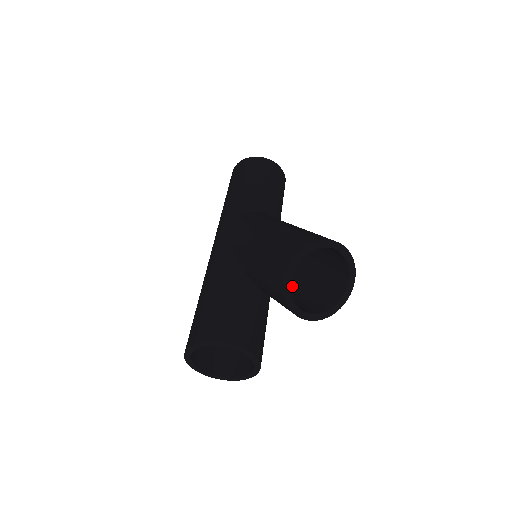
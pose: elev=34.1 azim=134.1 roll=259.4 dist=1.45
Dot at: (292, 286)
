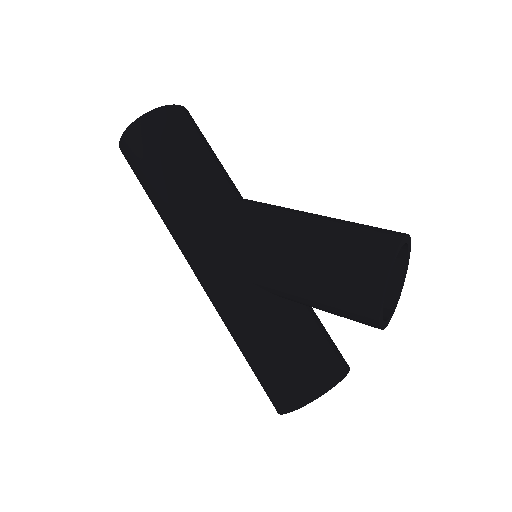
Dot at: occluded
